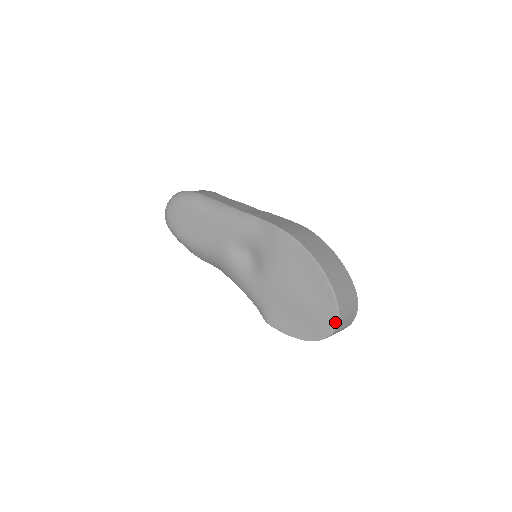
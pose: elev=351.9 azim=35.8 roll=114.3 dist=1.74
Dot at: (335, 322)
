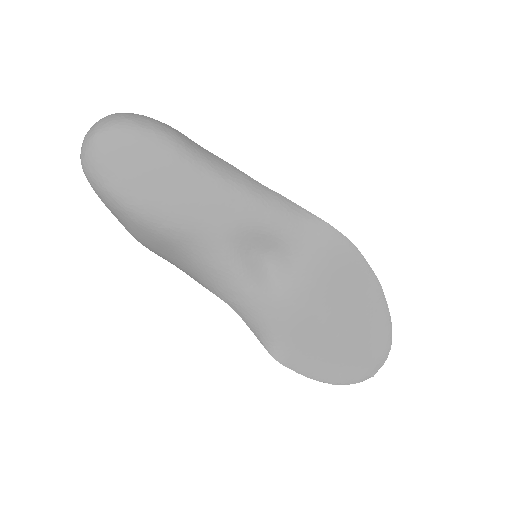
Dot at: (382, 362)
